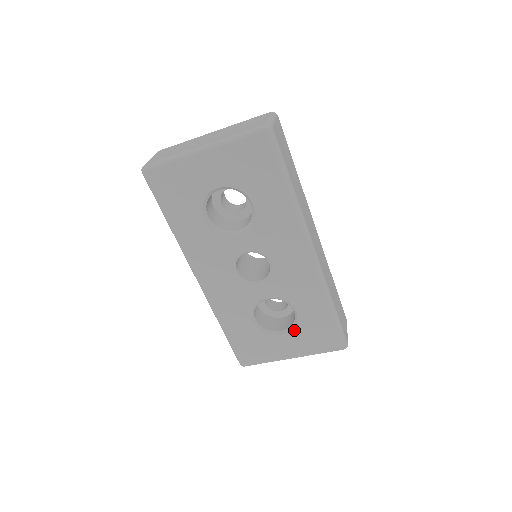
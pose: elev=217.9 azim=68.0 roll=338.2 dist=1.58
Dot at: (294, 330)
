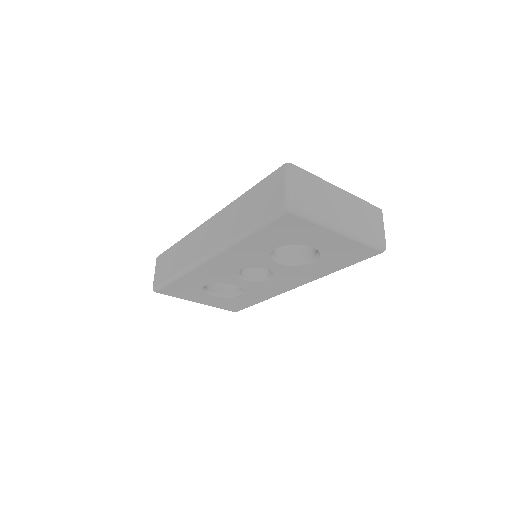
Dot at: (223, 298)
